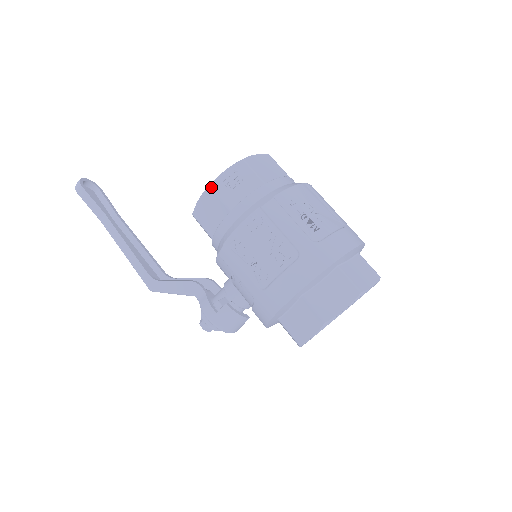
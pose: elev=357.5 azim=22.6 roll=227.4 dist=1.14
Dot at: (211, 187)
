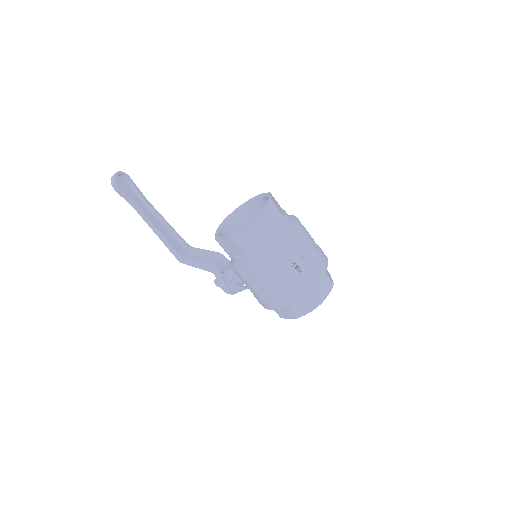
Dot at: (233, 237)
